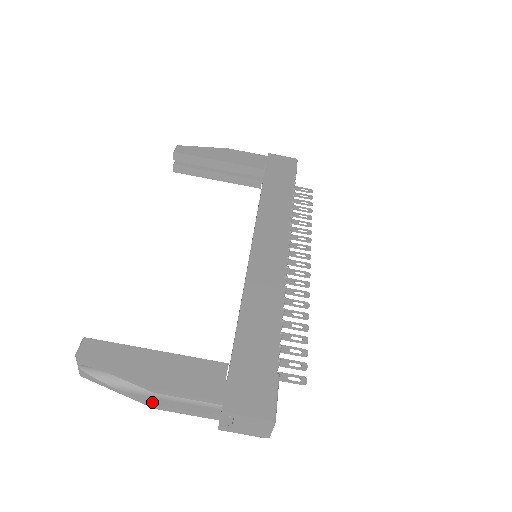
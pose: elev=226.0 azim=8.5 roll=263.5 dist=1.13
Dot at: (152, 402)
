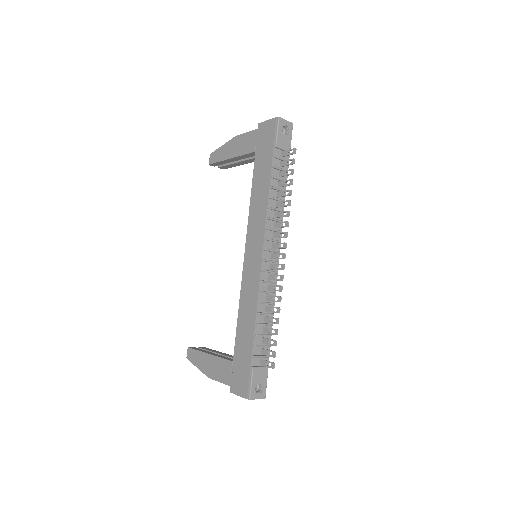
Dot at: occluded
